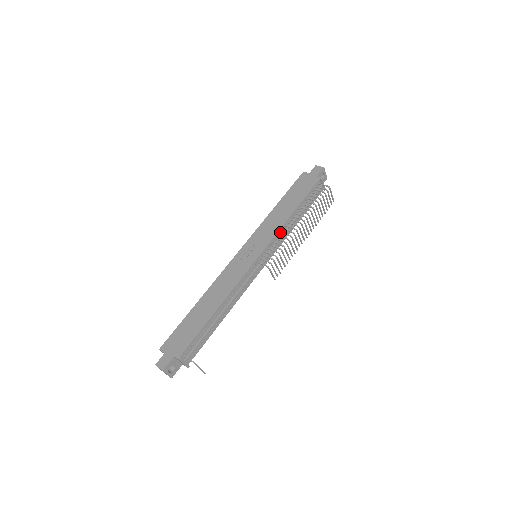
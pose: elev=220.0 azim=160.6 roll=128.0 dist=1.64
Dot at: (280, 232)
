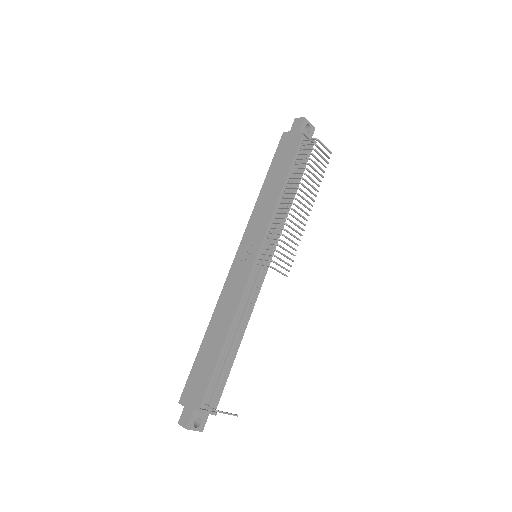
Dot at: (274, 218)
